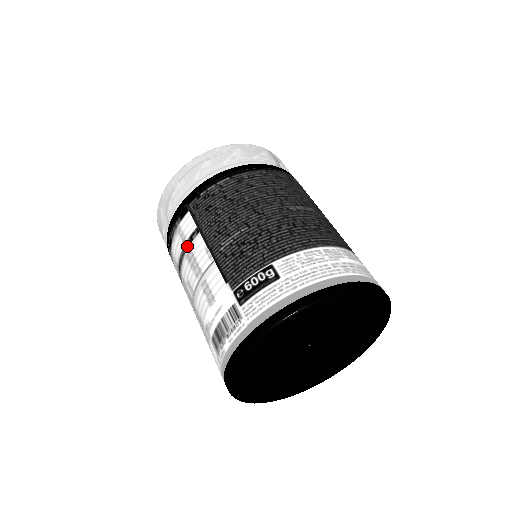
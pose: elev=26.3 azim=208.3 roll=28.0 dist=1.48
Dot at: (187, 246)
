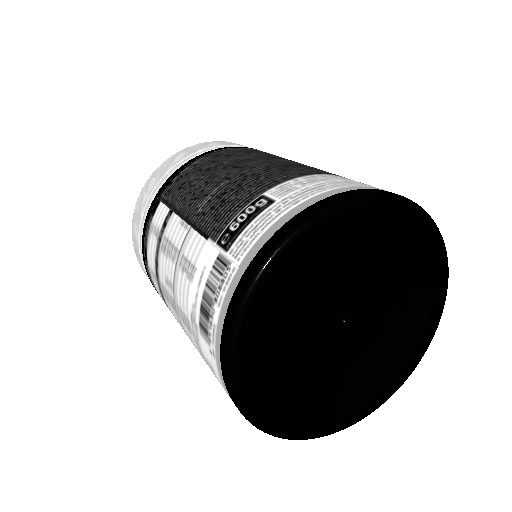
Dot at: (161, 236)
